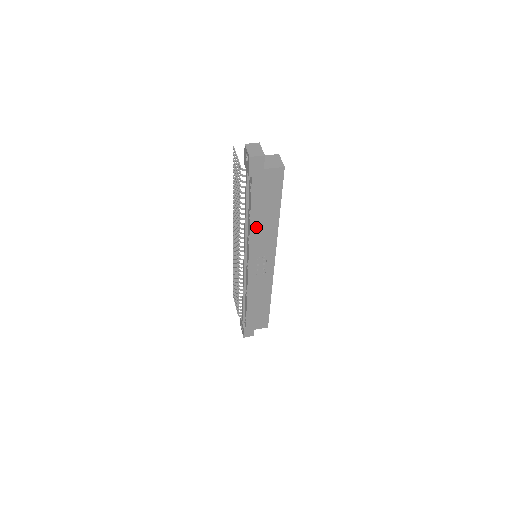
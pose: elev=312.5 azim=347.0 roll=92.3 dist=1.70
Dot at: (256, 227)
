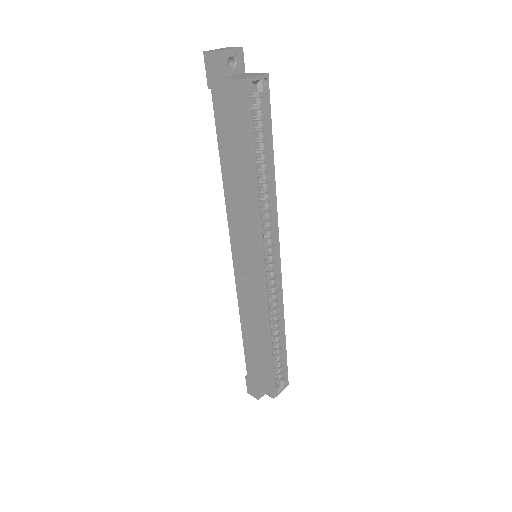
Dot at: (230, 188)
